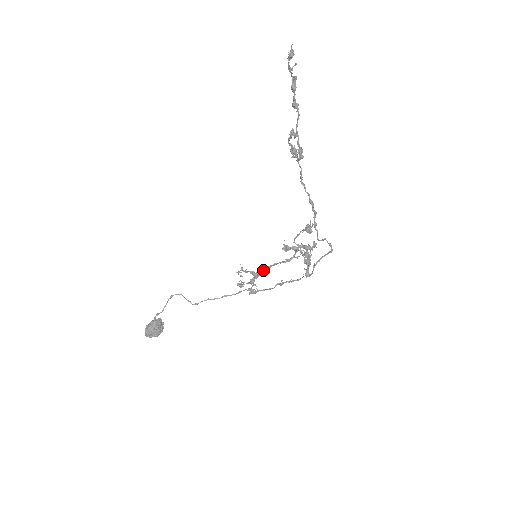
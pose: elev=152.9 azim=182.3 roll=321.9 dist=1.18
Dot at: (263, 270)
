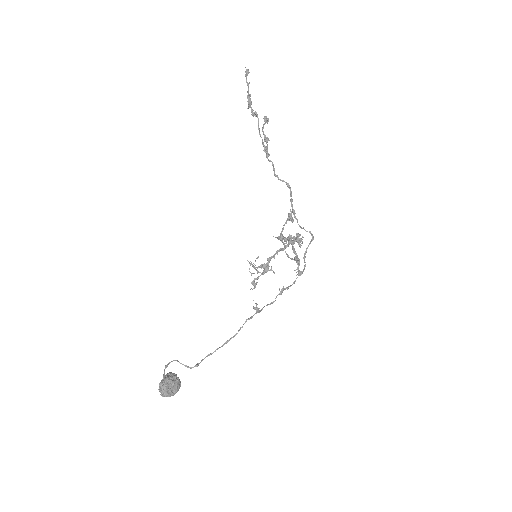
Dot at: (270, 259)
